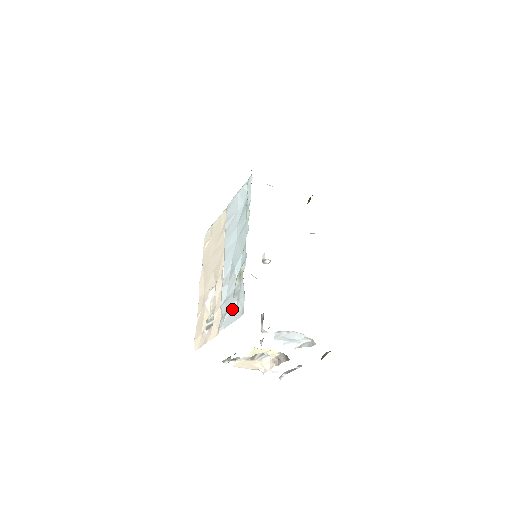
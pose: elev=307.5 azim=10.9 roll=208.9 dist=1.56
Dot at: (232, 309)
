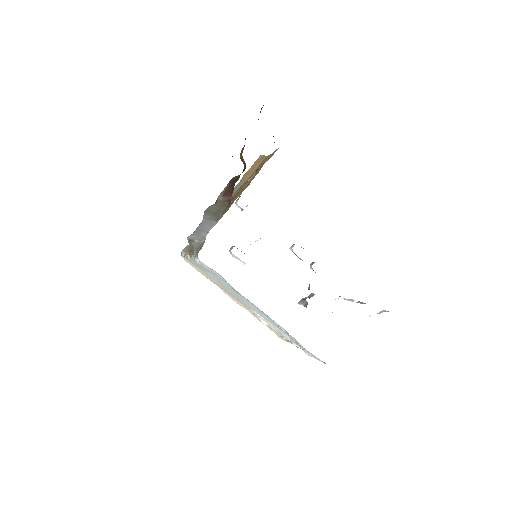
Dot at: occluded
